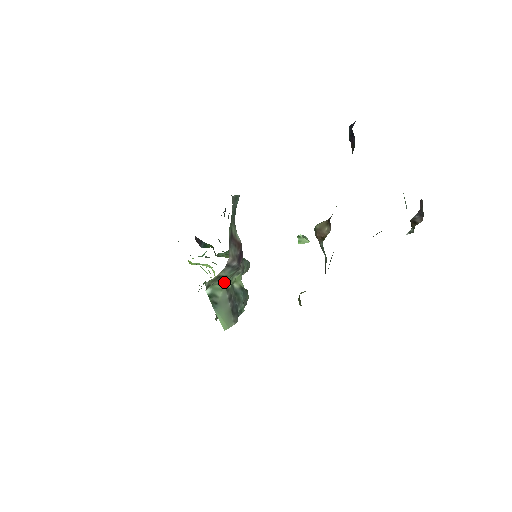
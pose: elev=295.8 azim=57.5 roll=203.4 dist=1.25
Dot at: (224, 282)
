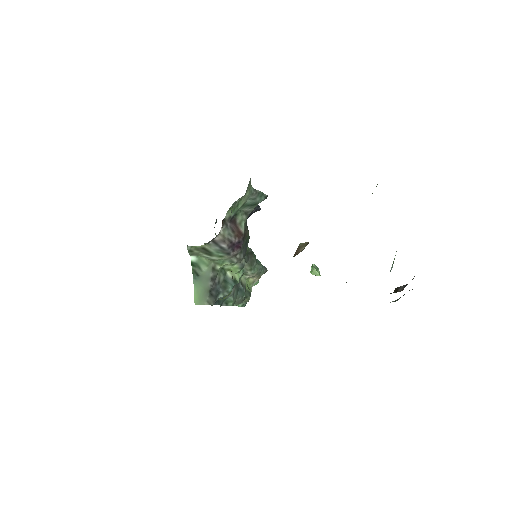
Dot at: (212, 260)
